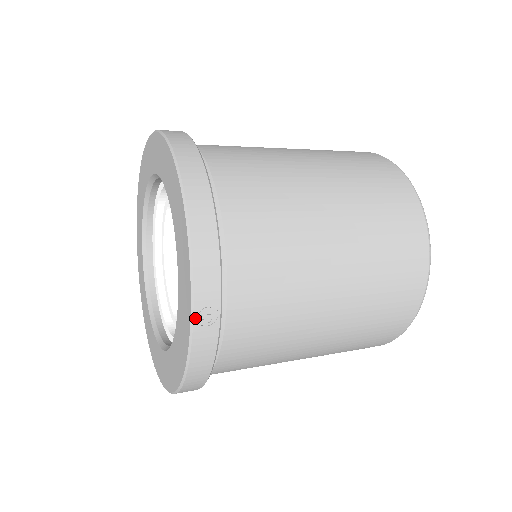
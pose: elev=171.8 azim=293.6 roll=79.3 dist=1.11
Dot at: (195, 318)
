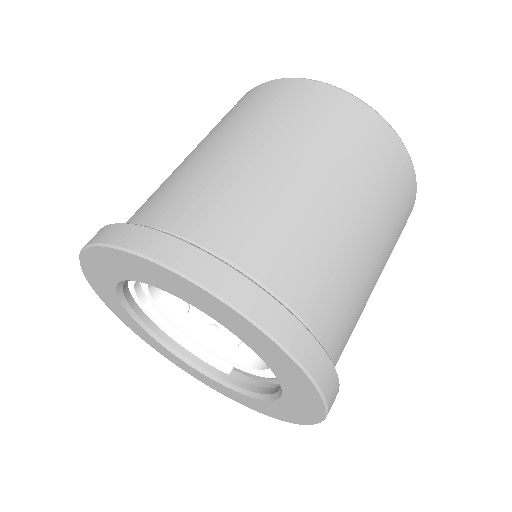
Dot at: occluded
